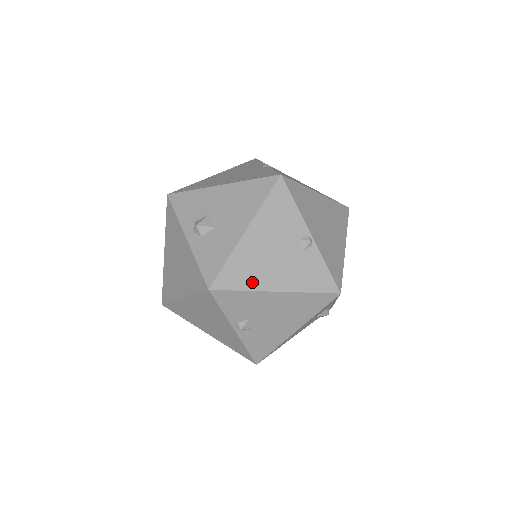
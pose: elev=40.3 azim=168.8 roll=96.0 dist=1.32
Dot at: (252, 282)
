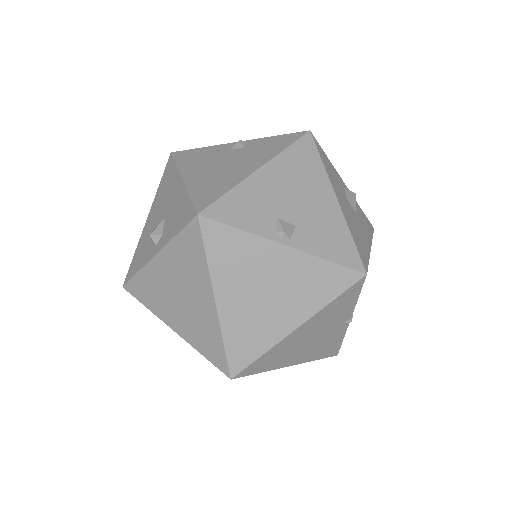
Dot at: (229, 183)
